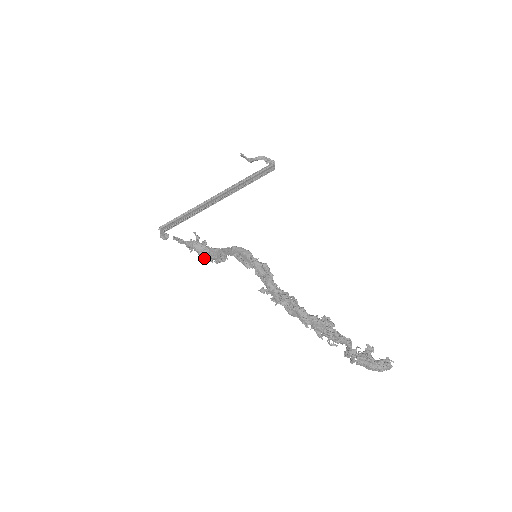
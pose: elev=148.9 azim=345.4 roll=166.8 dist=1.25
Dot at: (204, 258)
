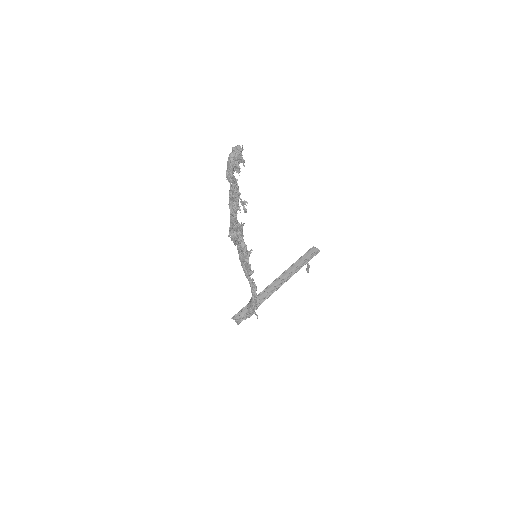
Dot at: occluded
